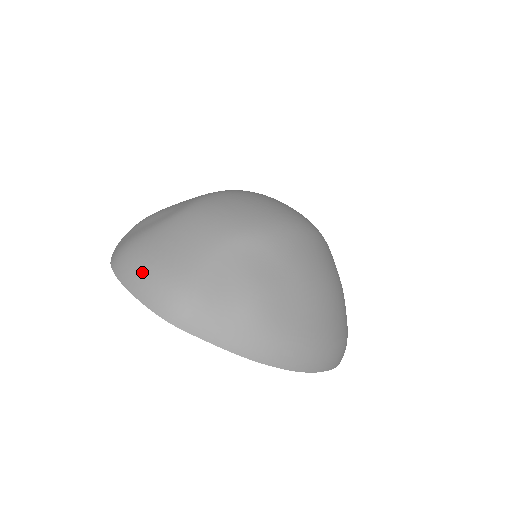
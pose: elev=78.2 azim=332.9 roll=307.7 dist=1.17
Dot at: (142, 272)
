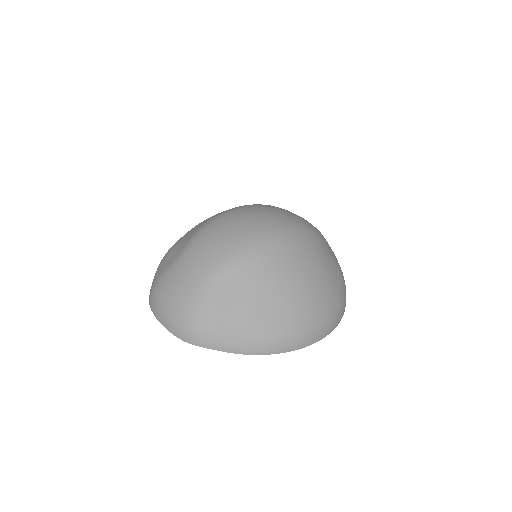
Dot at: (163, 311)
